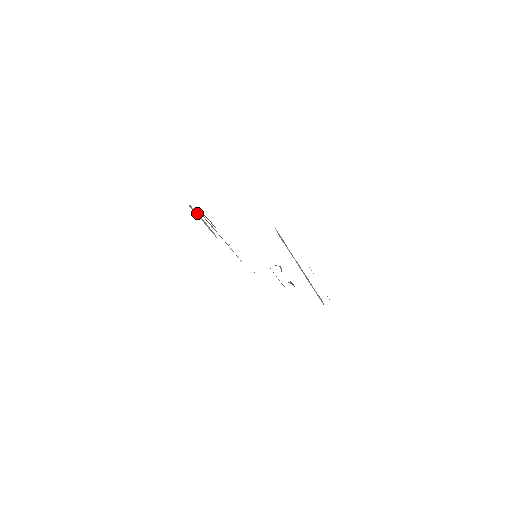
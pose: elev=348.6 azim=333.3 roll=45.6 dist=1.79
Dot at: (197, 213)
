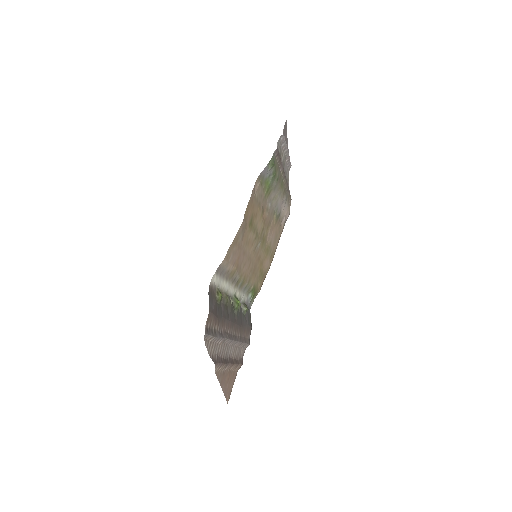
Dot at: (286, 144)
